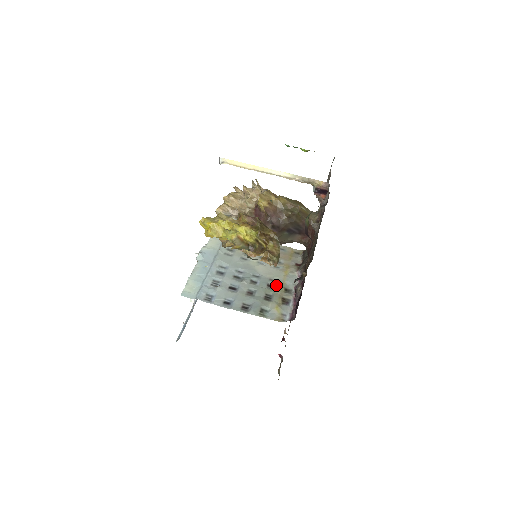
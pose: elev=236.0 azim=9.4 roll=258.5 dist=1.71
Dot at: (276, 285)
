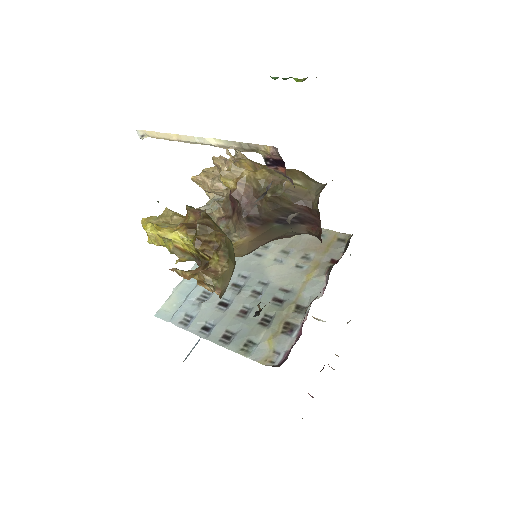
Dot at: (286, 299)
